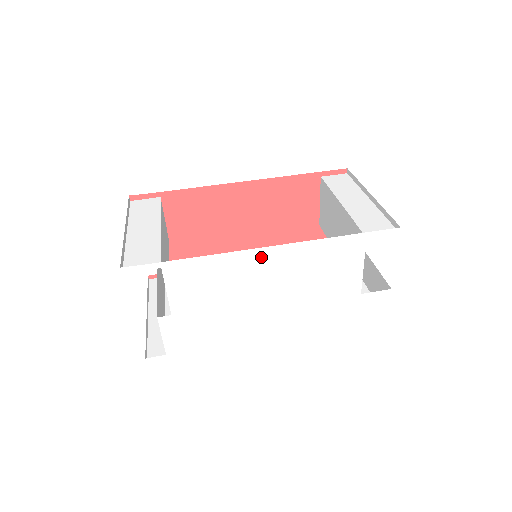
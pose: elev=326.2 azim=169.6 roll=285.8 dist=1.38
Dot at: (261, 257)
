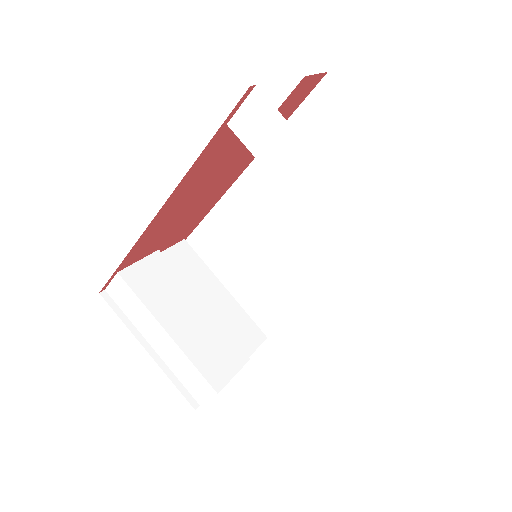
Dot at: occluded
